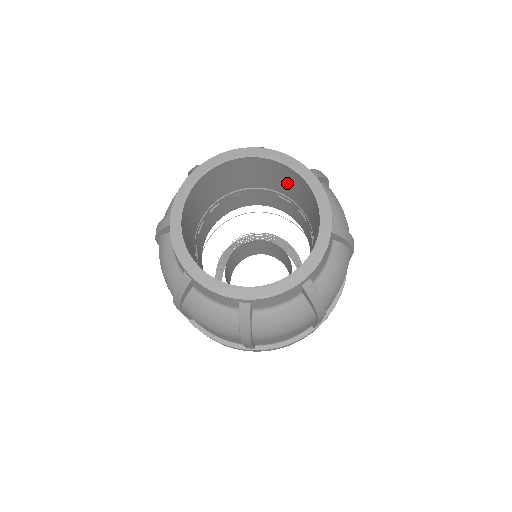
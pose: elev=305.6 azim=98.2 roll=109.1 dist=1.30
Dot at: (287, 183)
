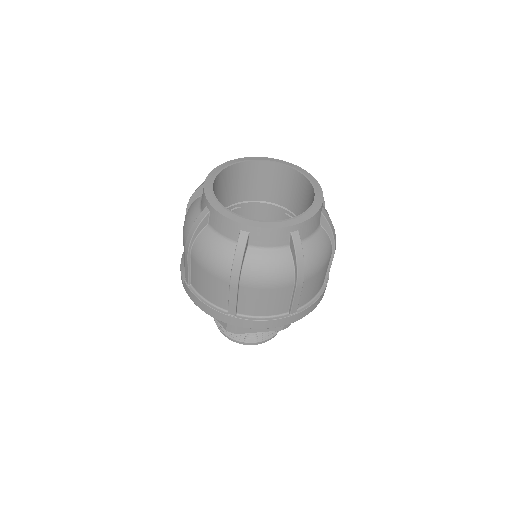
Dot at: (295, 193)
